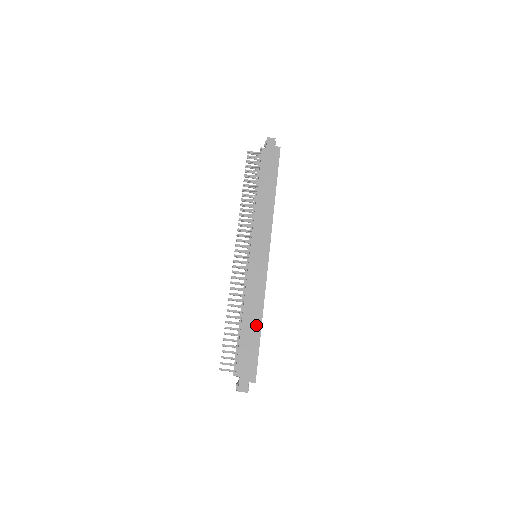
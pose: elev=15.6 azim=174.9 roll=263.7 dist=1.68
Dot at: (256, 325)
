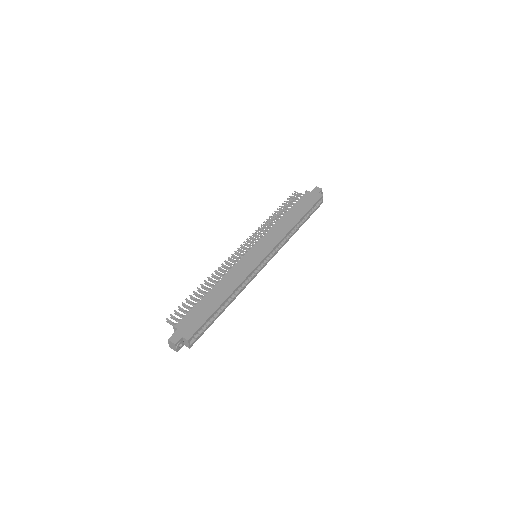
Dot at: (220, 298)
